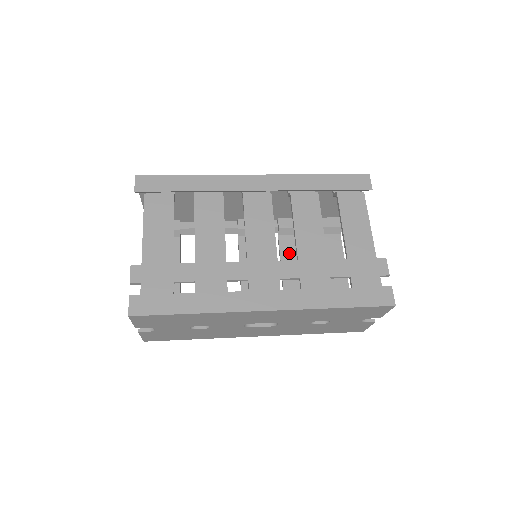
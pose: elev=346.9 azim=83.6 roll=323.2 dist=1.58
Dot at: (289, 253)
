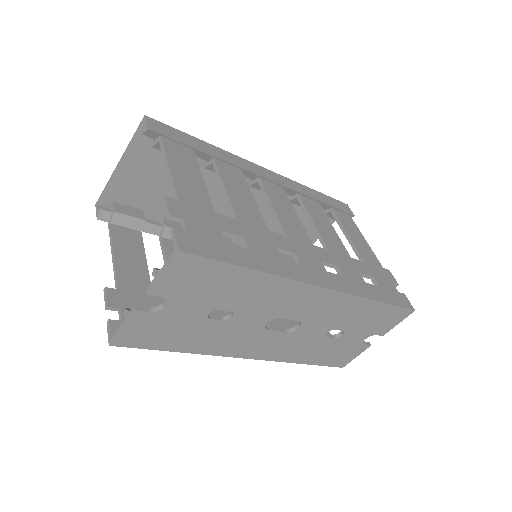
Dot at: occluded
